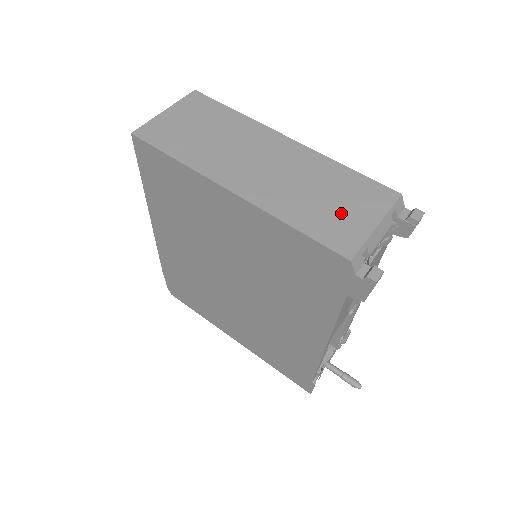
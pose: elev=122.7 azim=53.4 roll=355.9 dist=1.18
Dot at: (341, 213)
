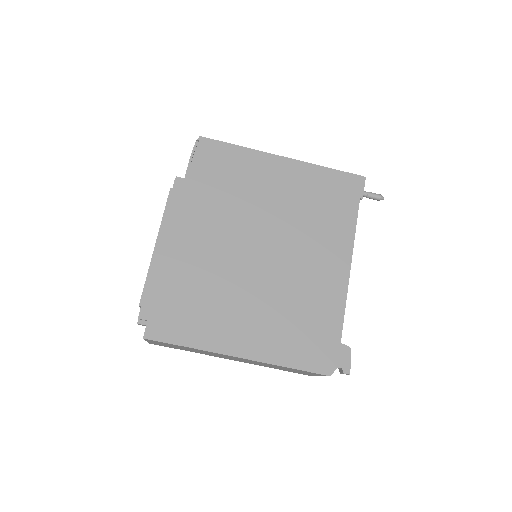
Dot at: occluded
